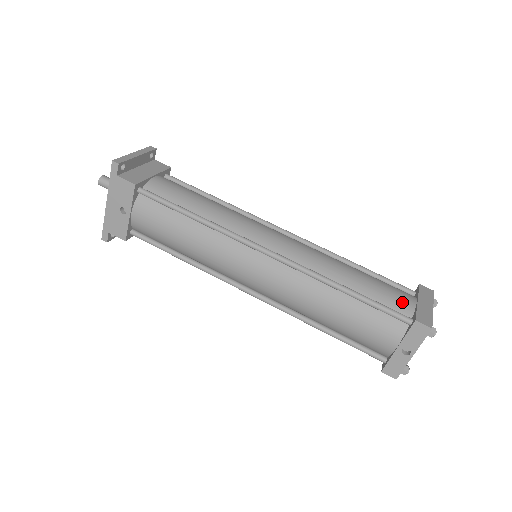
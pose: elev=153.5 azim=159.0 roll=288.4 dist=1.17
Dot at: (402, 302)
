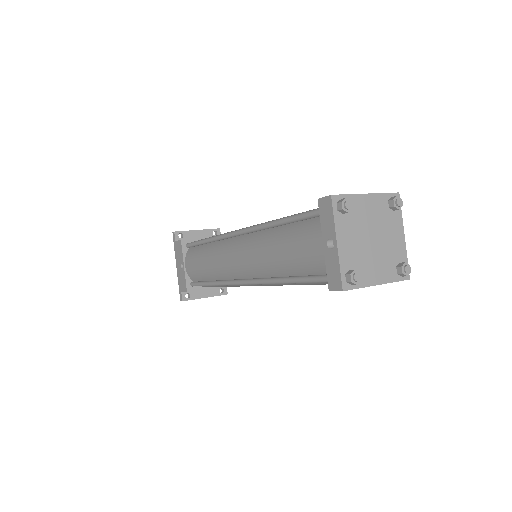
Dot at: occluded
